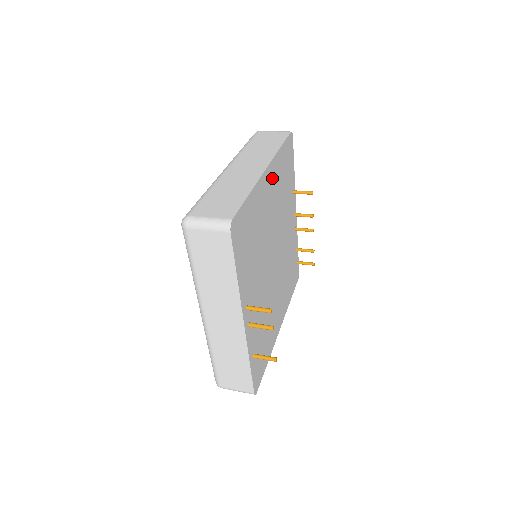
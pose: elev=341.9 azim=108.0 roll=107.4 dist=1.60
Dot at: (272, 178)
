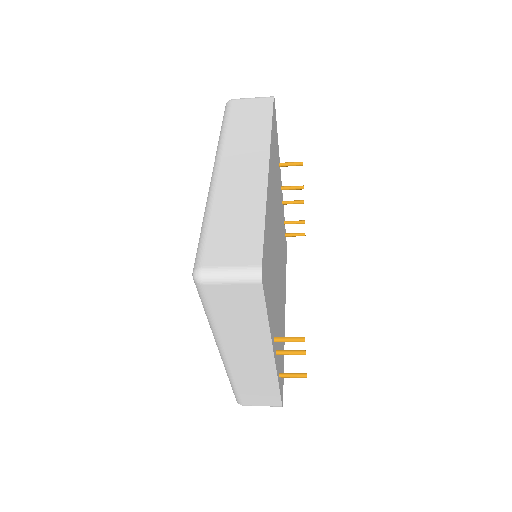
Dot at: (271, 172)
